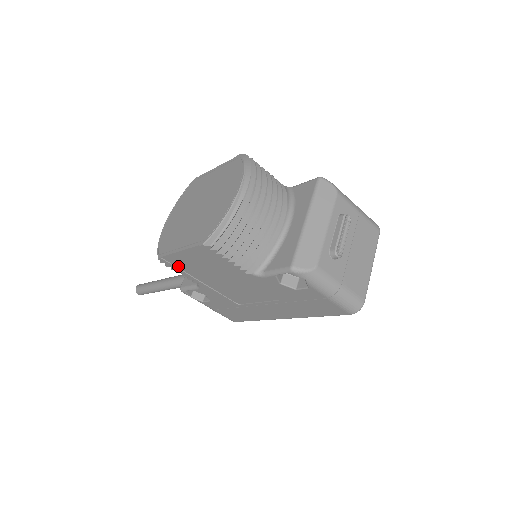
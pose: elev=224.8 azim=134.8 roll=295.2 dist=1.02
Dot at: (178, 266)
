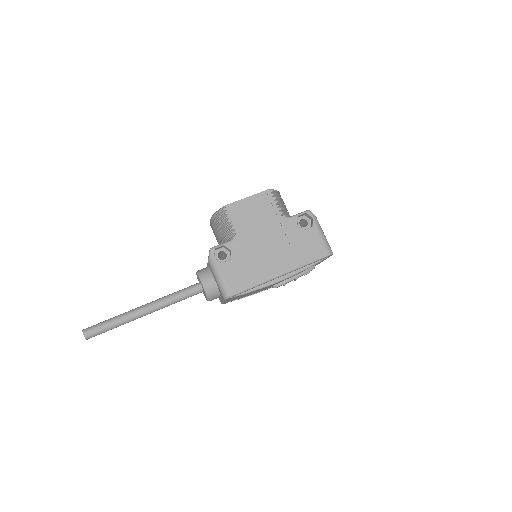
Dot at: (234, 214)
